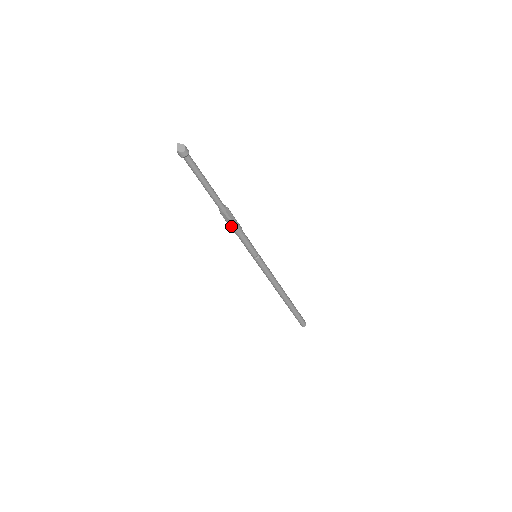
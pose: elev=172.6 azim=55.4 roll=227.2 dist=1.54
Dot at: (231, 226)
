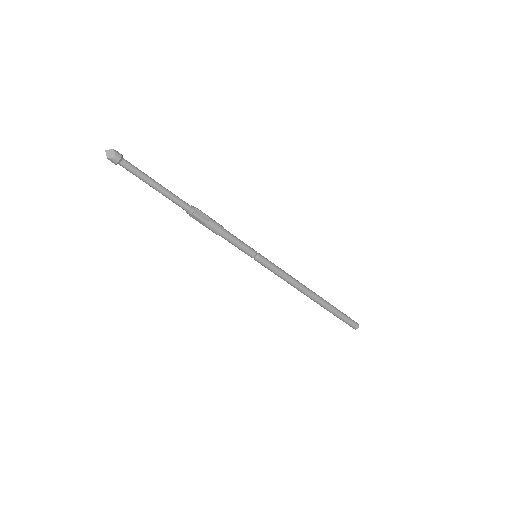
Dot at: (208, 227)
